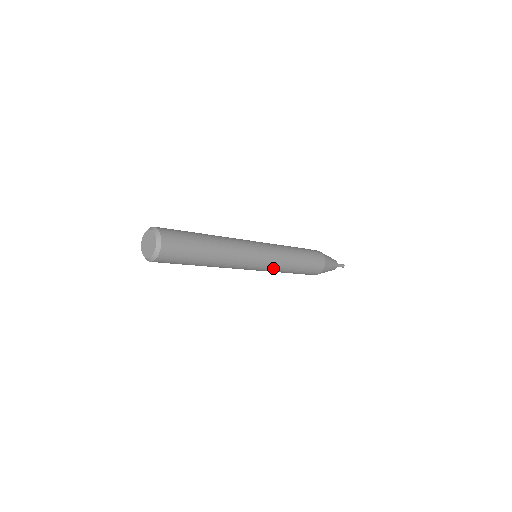
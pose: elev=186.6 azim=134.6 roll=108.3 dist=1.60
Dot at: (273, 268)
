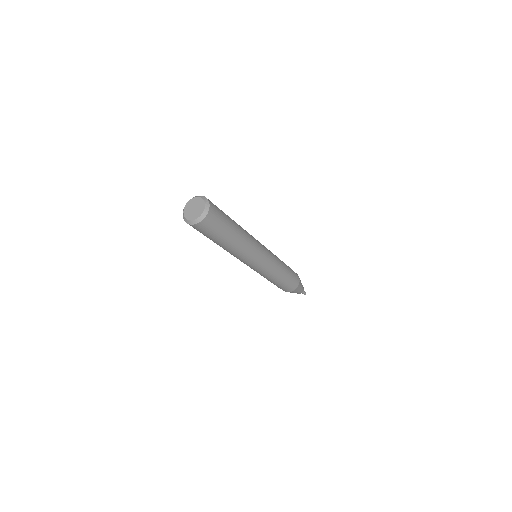
Dot at: (272, 265)
